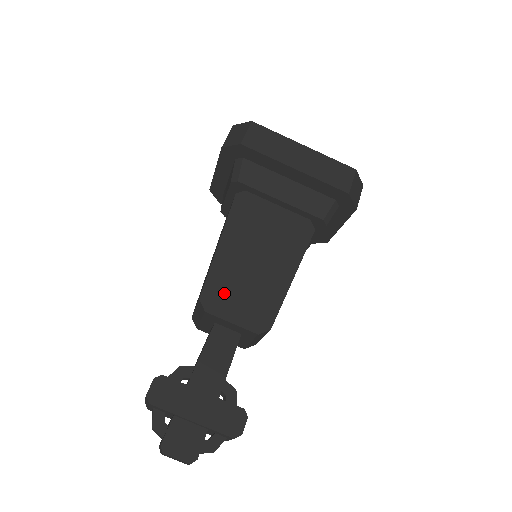
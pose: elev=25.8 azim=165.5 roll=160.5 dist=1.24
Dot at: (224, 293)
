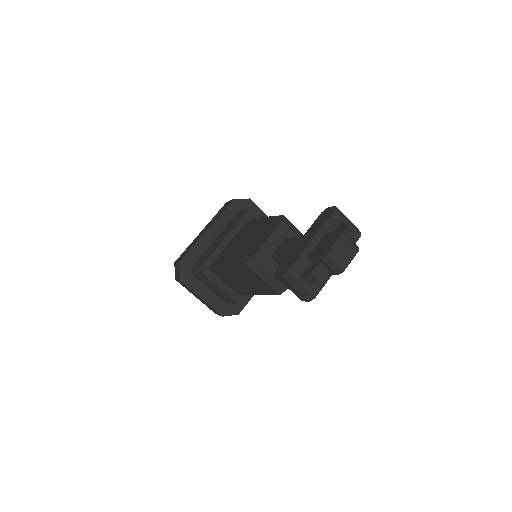
Dot at: (250, 250)
